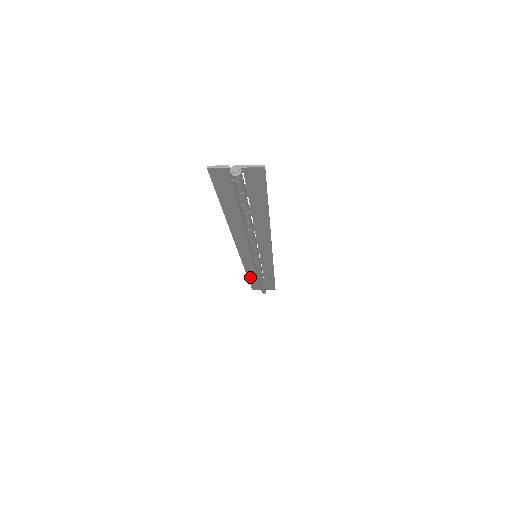
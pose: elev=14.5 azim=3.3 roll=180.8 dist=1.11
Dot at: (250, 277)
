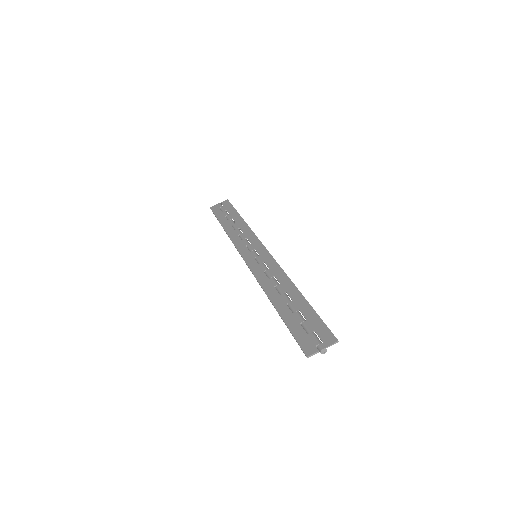
Dot at: (225, 228)
